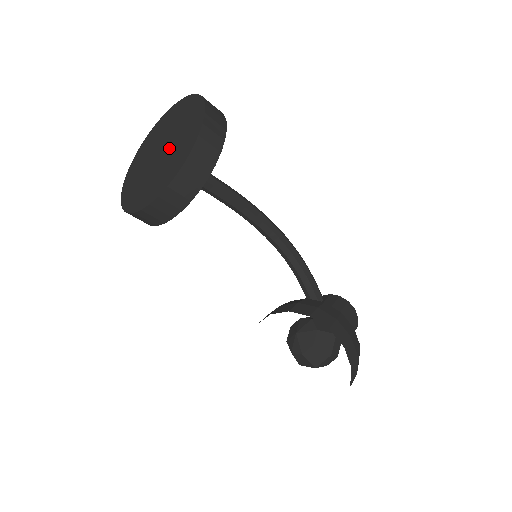
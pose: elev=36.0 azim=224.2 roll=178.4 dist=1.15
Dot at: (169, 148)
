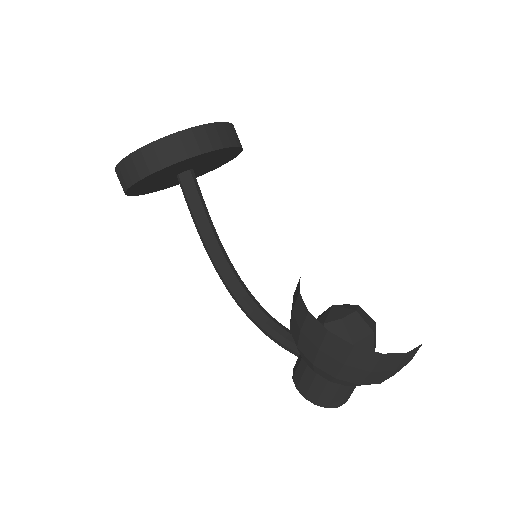
Dot at: occluded
